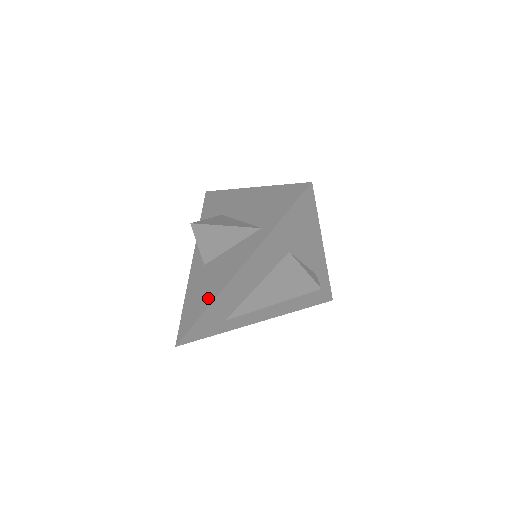
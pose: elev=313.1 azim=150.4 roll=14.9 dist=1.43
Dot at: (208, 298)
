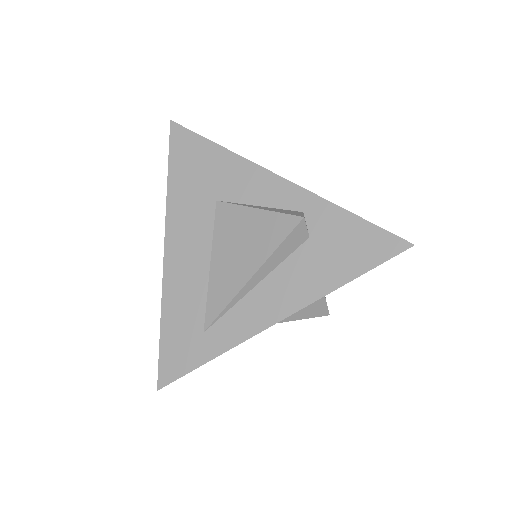
Dot at: occluded
